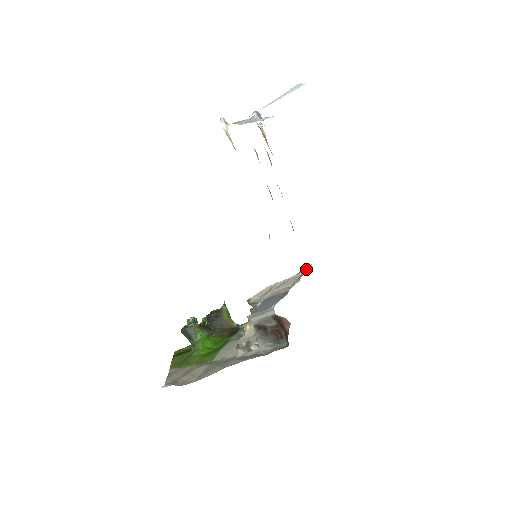
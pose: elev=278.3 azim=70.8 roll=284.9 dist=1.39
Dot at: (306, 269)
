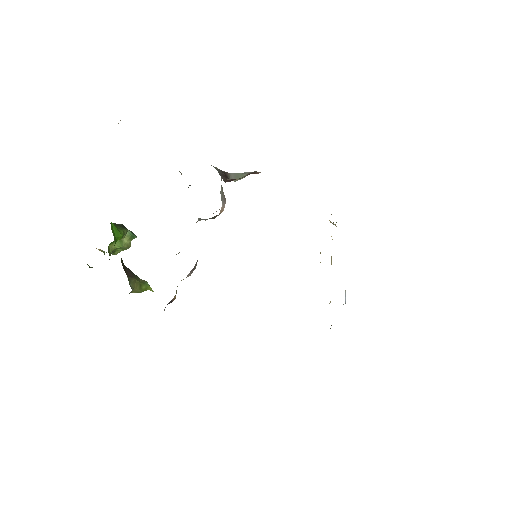
Dot at: occluded
